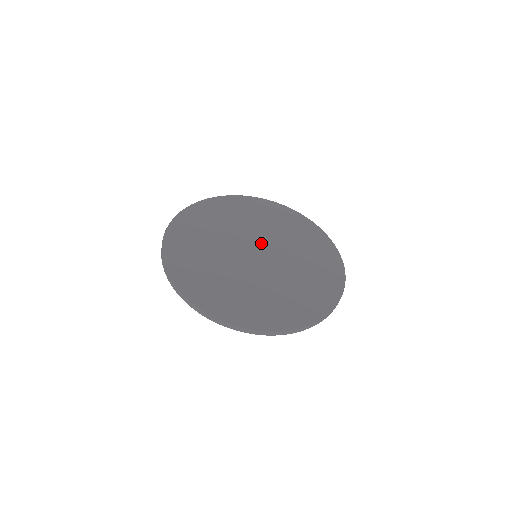
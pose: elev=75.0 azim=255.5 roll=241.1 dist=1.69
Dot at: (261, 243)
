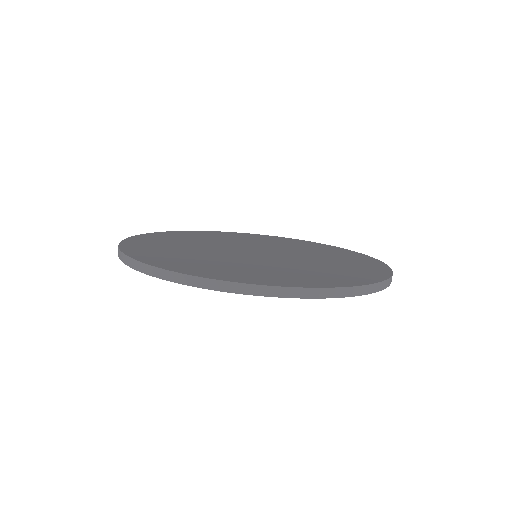
Dot at: (260, 248)
